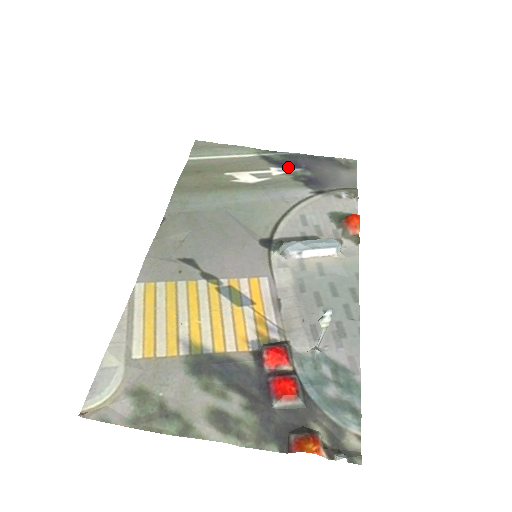
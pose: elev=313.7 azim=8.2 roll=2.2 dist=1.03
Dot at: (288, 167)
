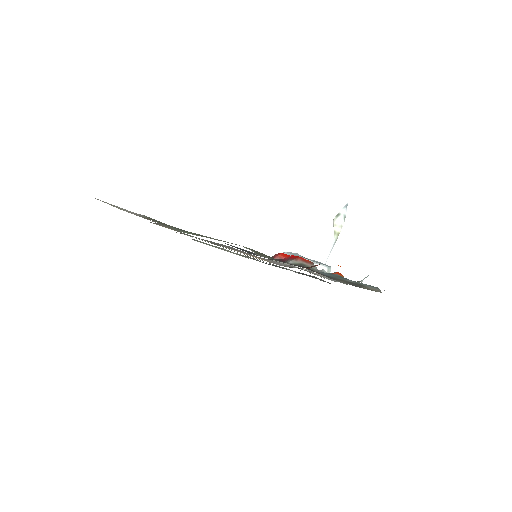
Dot at: occluded
